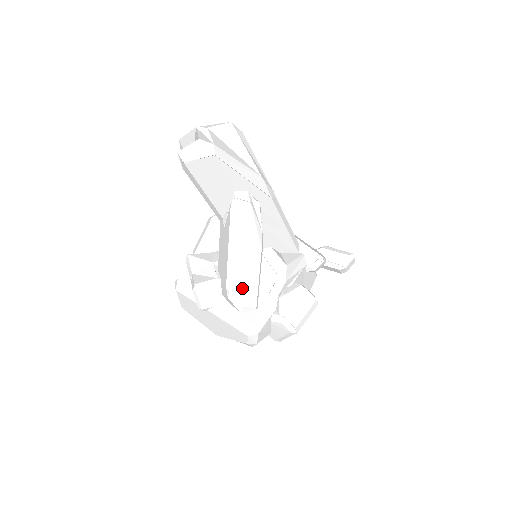
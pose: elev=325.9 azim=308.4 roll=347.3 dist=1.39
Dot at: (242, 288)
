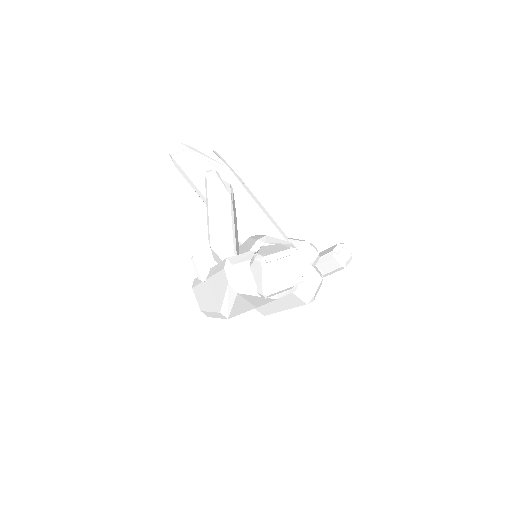
Dot at: (220, 237)
